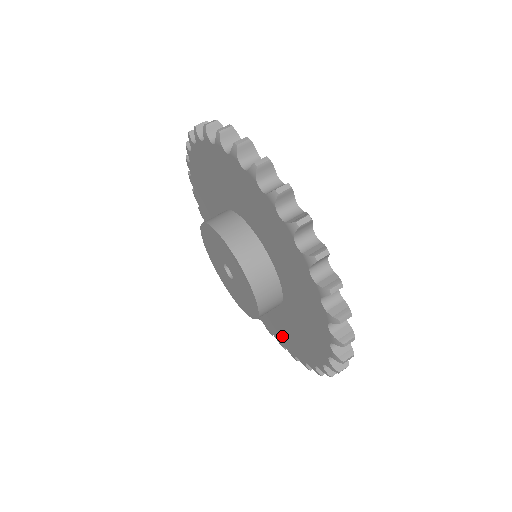
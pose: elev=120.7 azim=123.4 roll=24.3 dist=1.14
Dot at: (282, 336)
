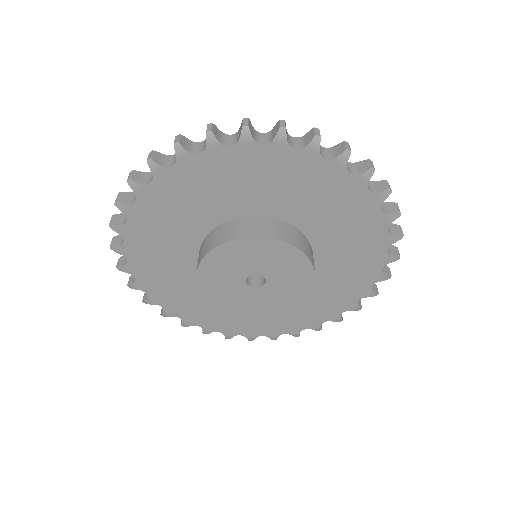
Dot at: (283, 323)
